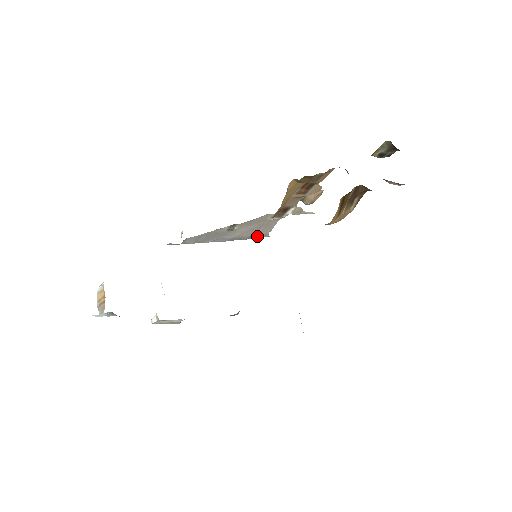
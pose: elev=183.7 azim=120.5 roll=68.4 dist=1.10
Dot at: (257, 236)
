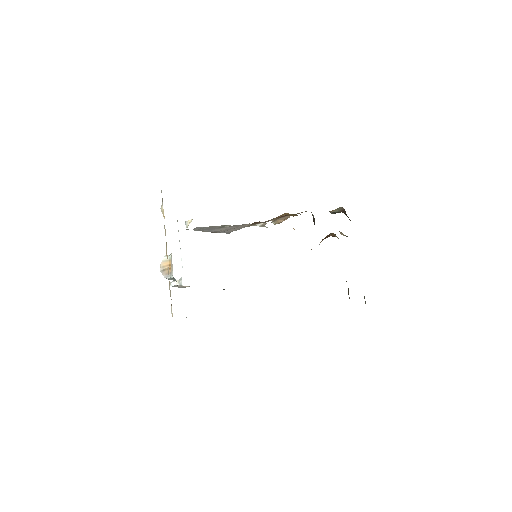
Dot at: (225, 232)
